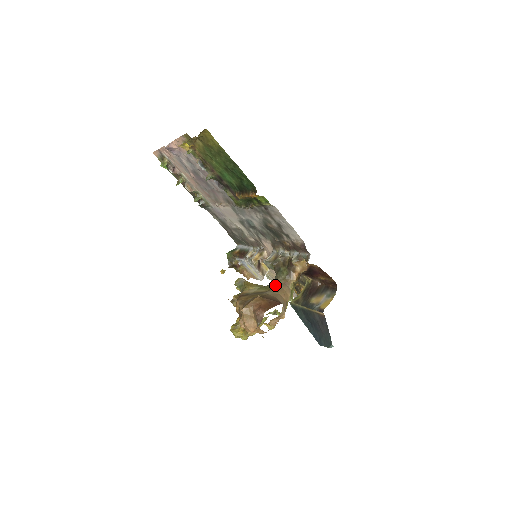
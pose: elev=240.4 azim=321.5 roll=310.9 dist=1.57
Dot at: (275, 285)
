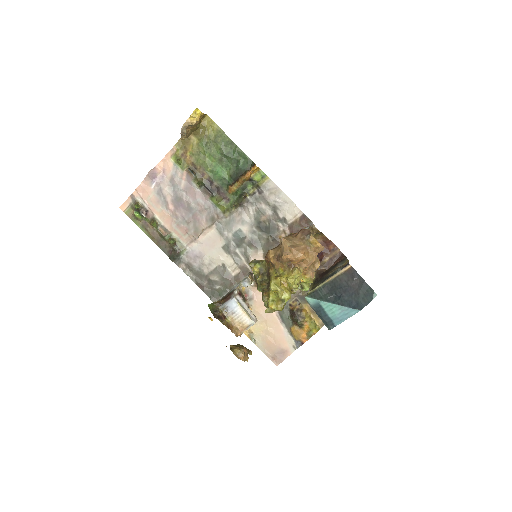
Dot at: occluded
